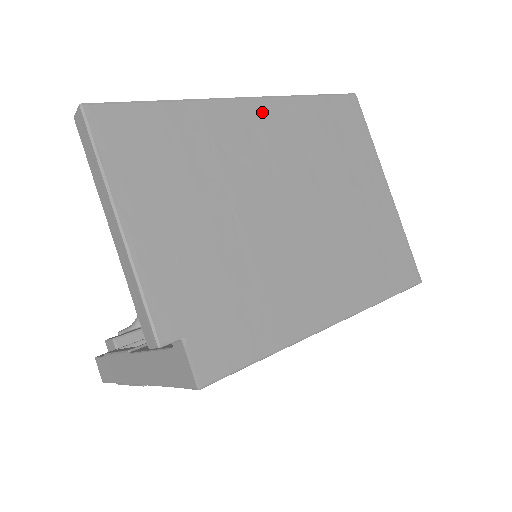
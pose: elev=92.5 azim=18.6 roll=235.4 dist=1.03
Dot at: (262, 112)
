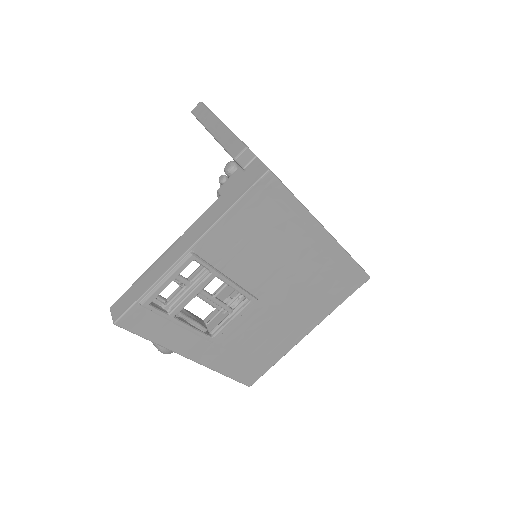
Dot at: occluded
